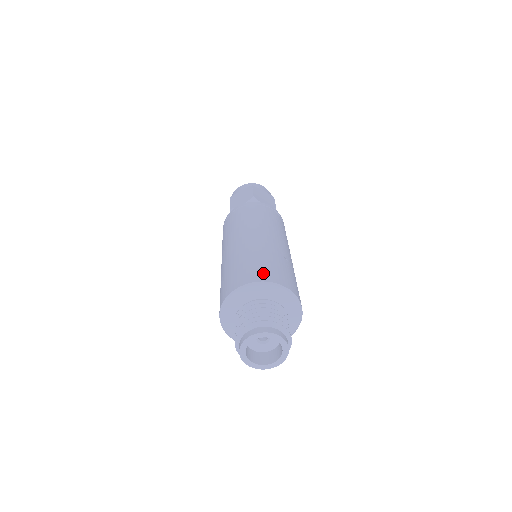
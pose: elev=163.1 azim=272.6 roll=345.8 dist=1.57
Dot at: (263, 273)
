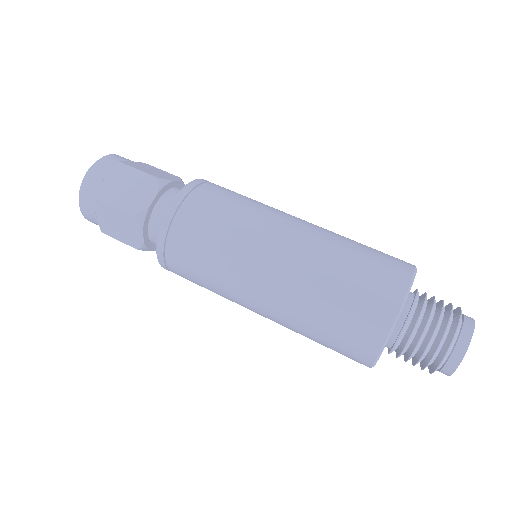
Dot at: (393, 269)
